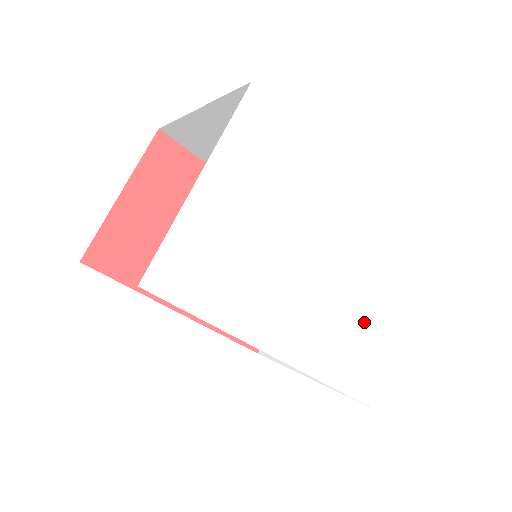
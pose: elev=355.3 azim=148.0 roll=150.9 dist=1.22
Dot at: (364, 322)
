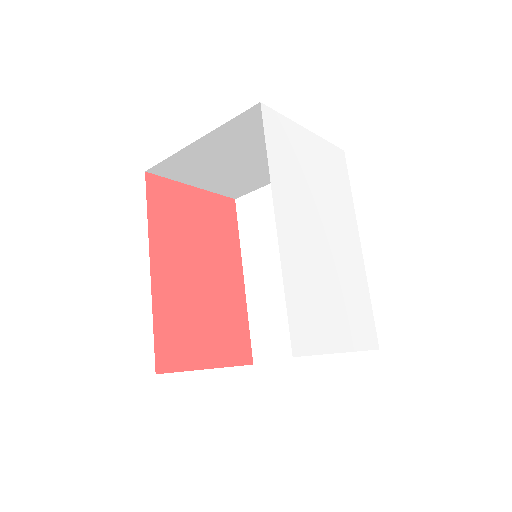
Dot at: (324, 303)
